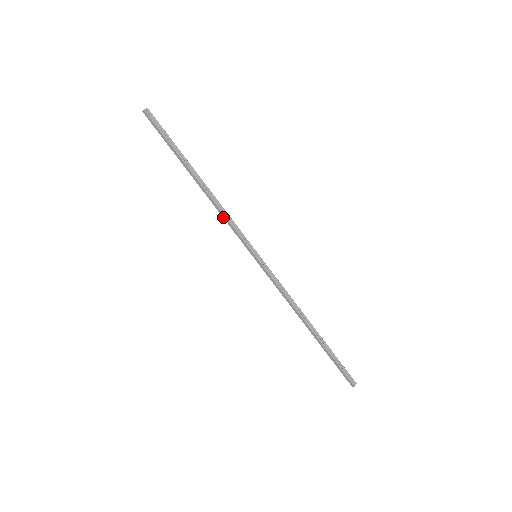
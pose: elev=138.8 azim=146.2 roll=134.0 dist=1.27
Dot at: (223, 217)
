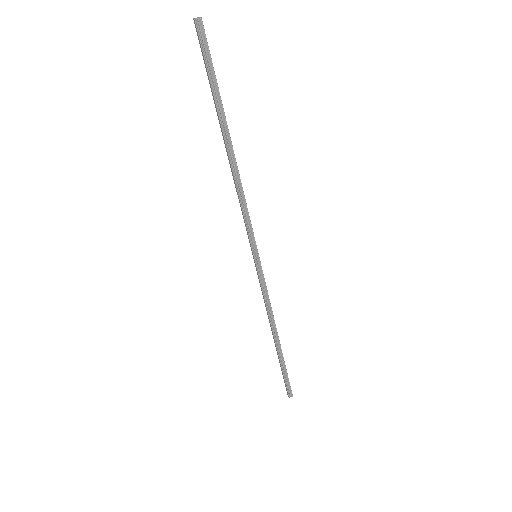
Dot at: (239, 201)
